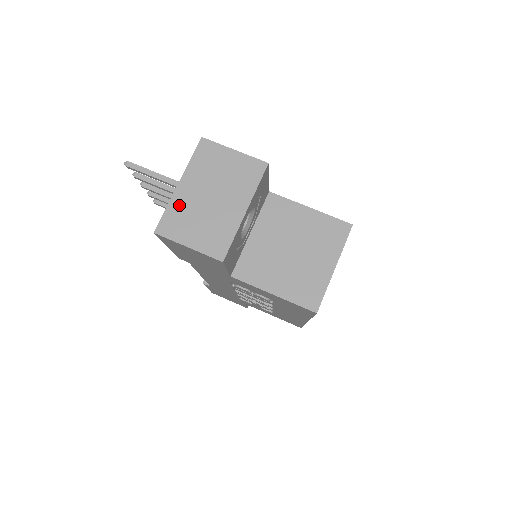
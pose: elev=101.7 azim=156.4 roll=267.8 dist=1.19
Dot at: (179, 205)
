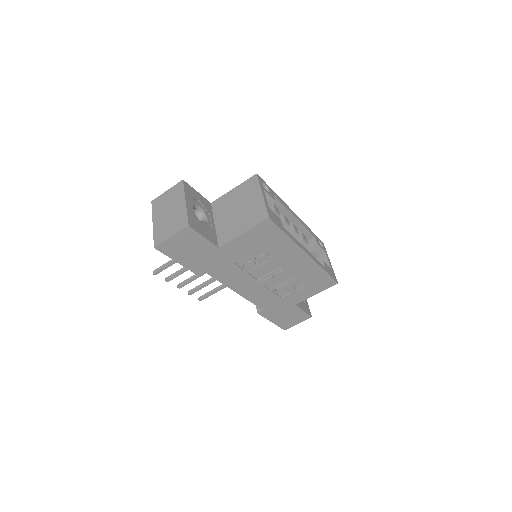
Dot at: (158, 229)
